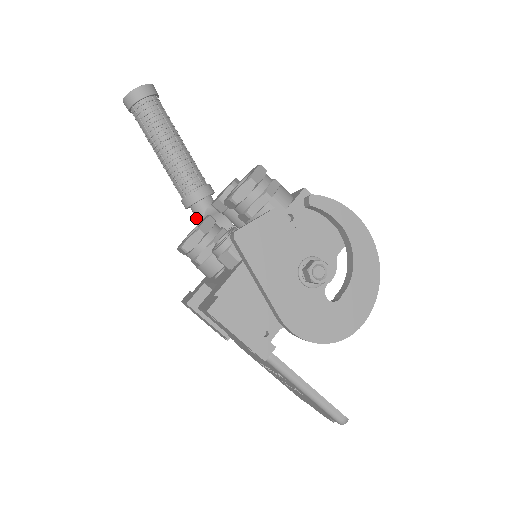
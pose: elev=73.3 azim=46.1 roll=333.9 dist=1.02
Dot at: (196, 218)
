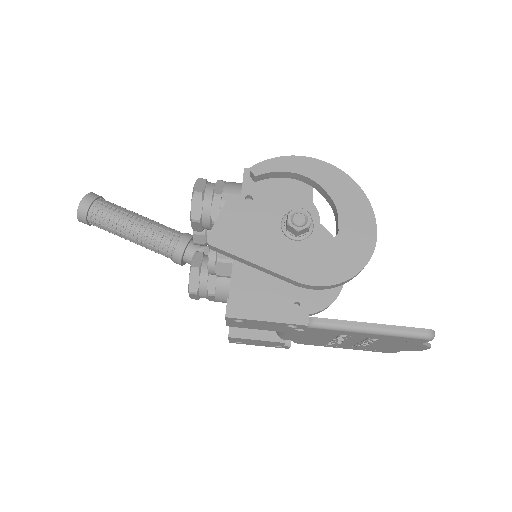
Dot at: occluded
